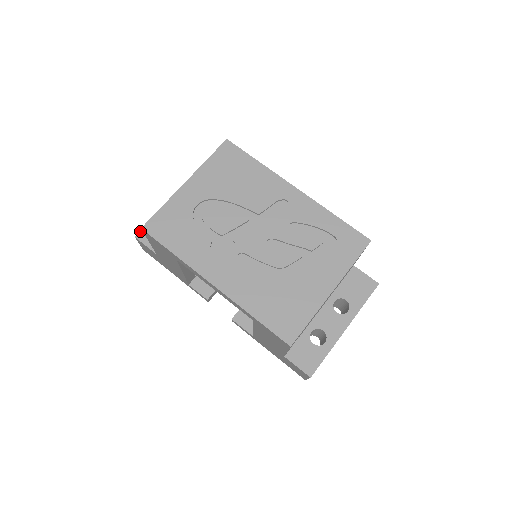
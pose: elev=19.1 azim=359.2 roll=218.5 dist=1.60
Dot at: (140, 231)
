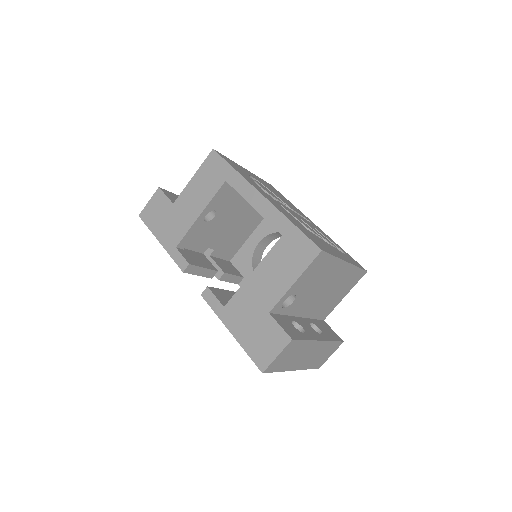
Dot at: (164, 189)
